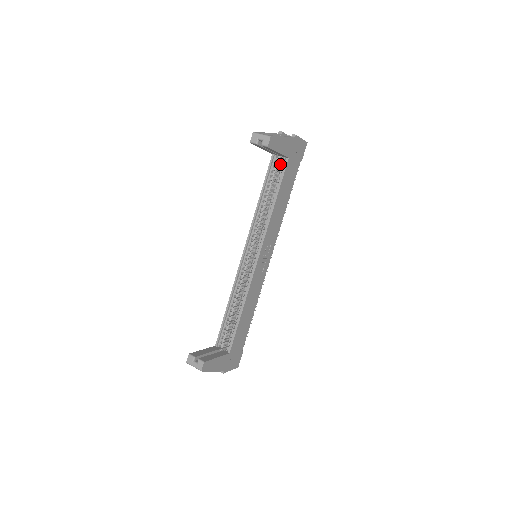
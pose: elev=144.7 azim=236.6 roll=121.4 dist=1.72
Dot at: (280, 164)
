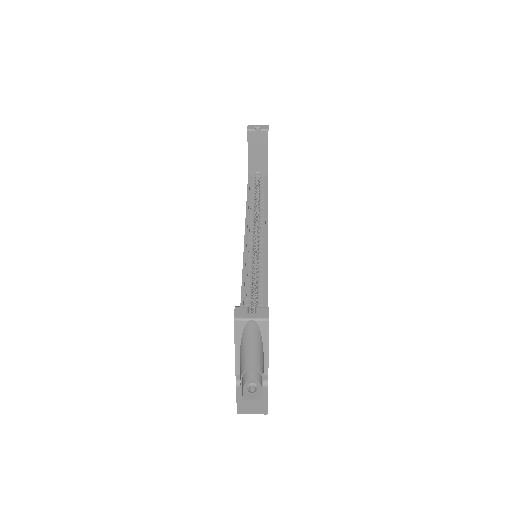
Dot at: (256, 185)
